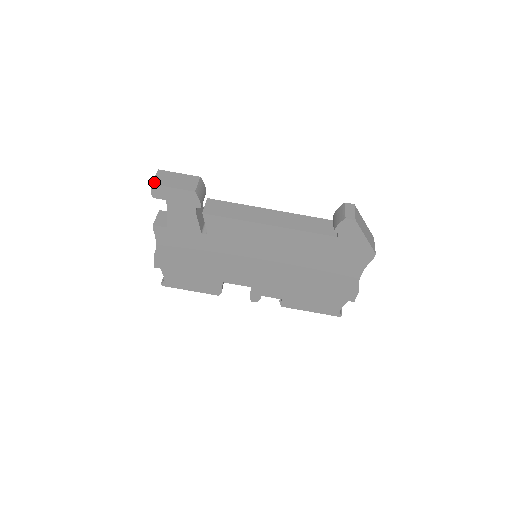
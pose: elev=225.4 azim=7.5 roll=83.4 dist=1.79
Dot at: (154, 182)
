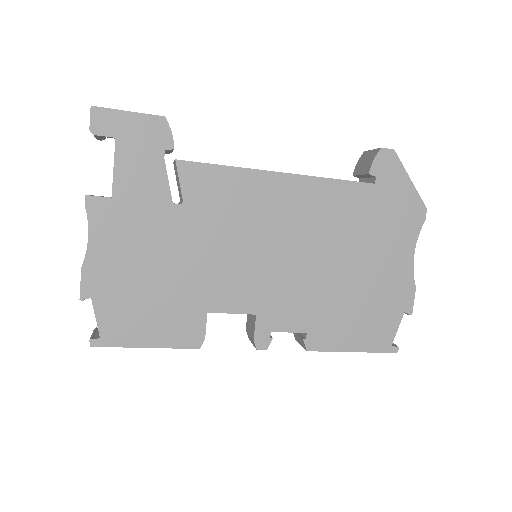
Dot at: (95, 107)
